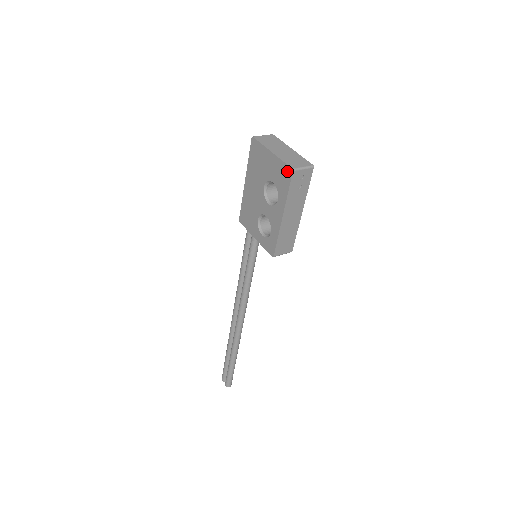
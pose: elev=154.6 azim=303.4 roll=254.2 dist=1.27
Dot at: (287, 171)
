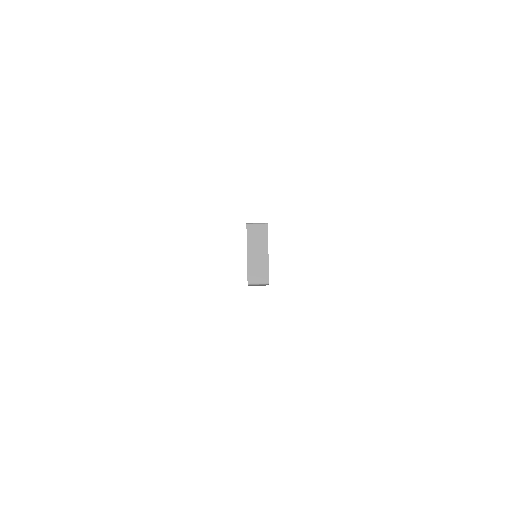
Dot at: (247, 278)
